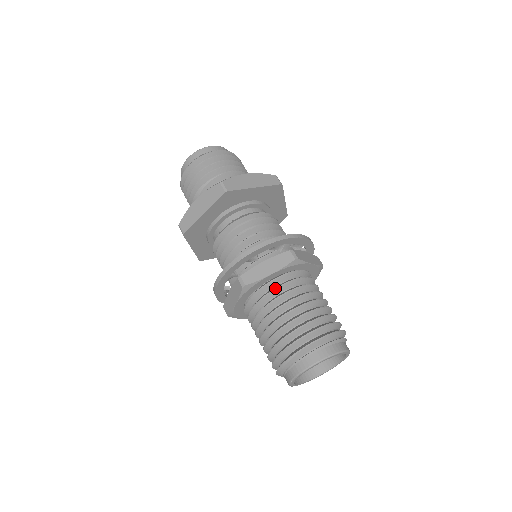
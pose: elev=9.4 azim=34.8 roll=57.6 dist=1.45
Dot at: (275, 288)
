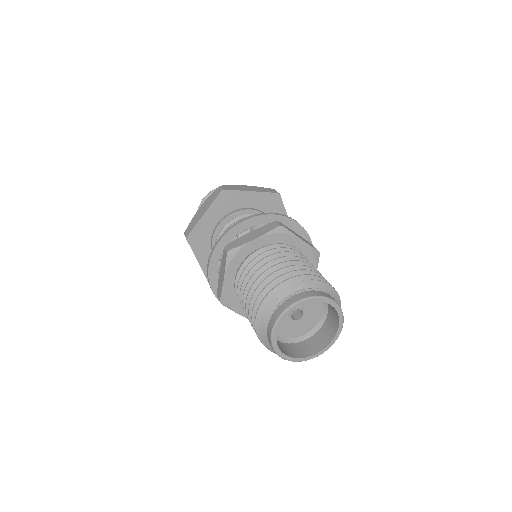
Dot at: (298, 251)
